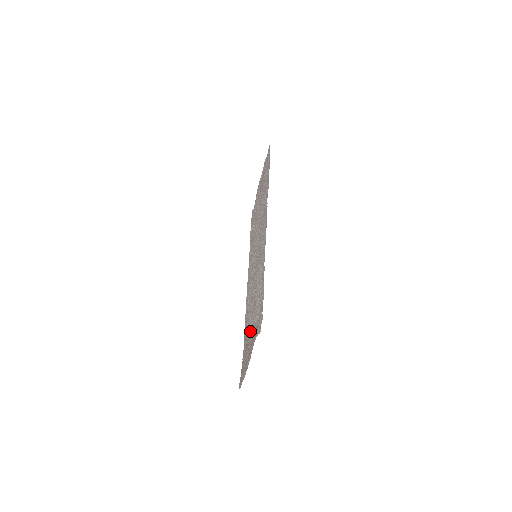
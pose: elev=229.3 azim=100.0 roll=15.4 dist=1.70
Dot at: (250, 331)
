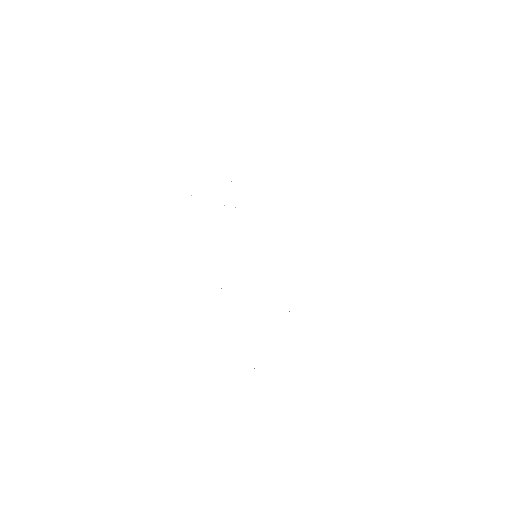
Dot at: occluded
